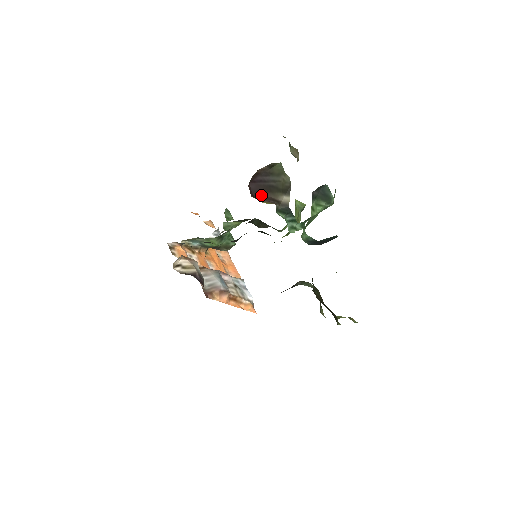
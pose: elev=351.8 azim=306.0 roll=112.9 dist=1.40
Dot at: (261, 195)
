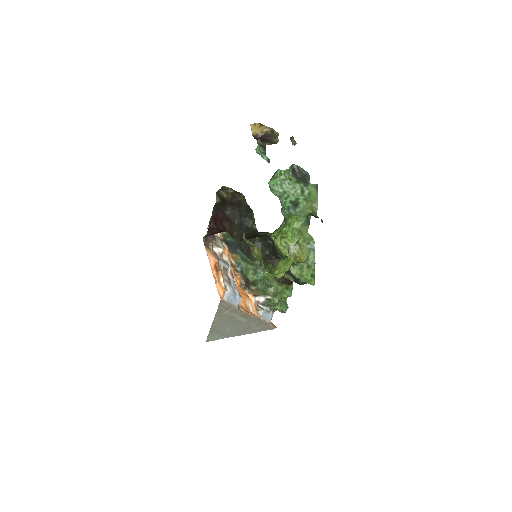
Dot at: occluded
